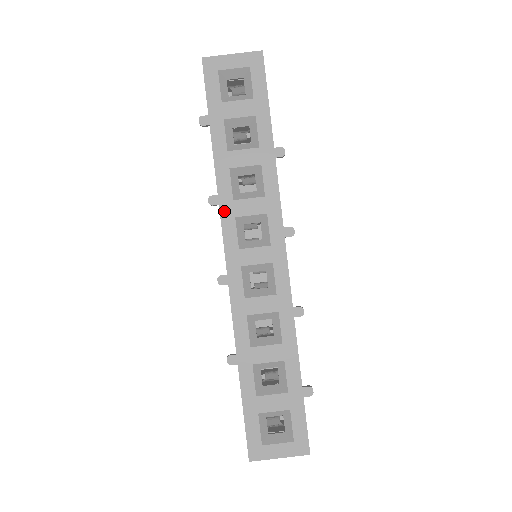
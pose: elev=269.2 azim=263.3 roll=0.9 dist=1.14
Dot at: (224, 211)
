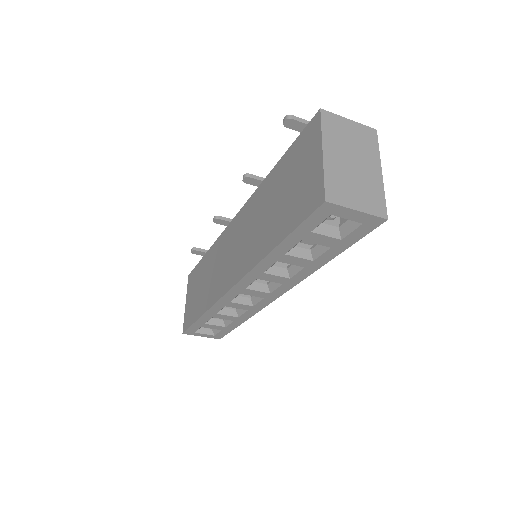
Dot at: (251, 274)
